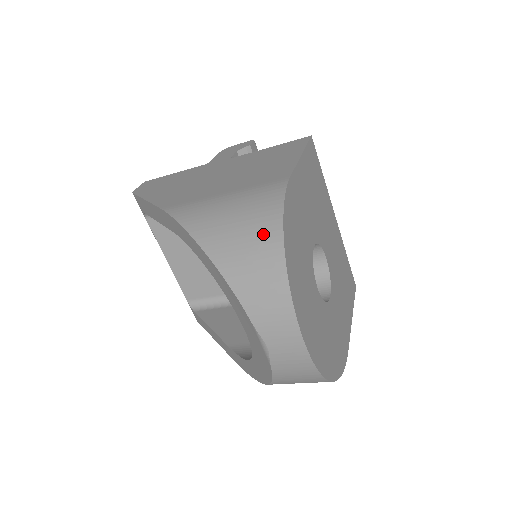
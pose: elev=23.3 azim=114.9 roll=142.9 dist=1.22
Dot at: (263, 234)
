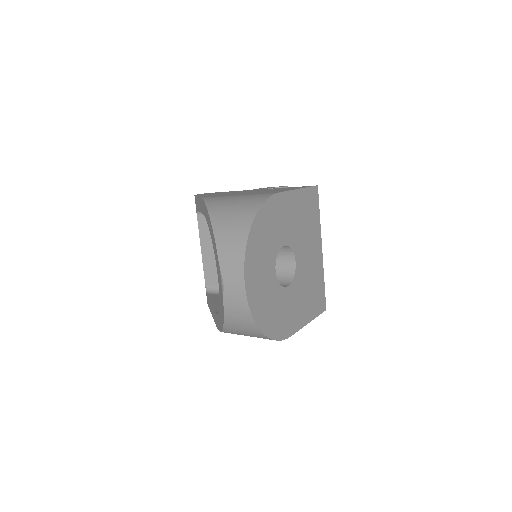
Dot at: (245, 214)
